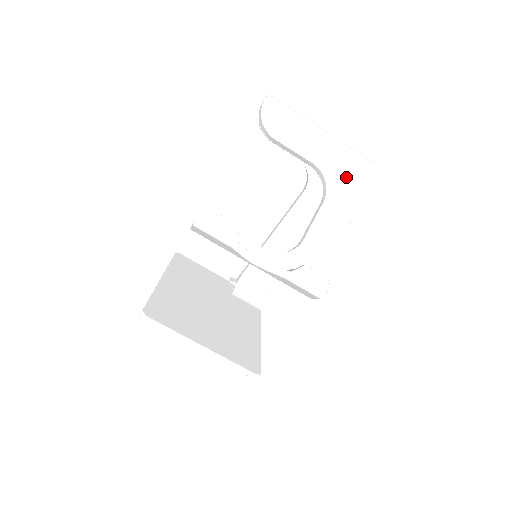
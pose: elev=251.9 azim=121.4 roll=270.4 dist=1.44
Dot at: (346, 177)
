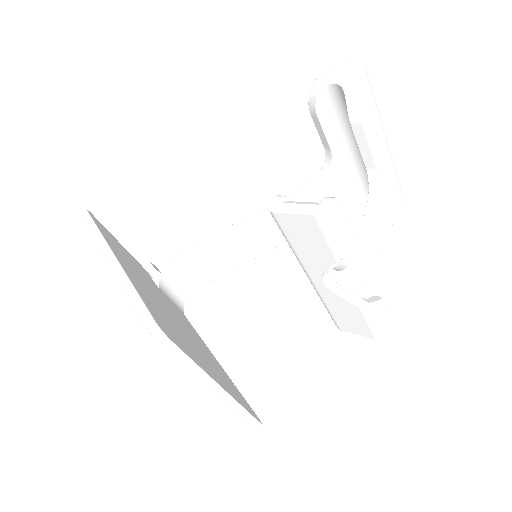
Dot at: (390, 195)
